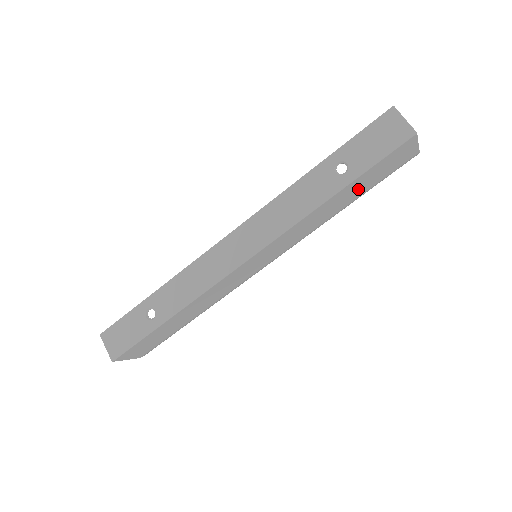
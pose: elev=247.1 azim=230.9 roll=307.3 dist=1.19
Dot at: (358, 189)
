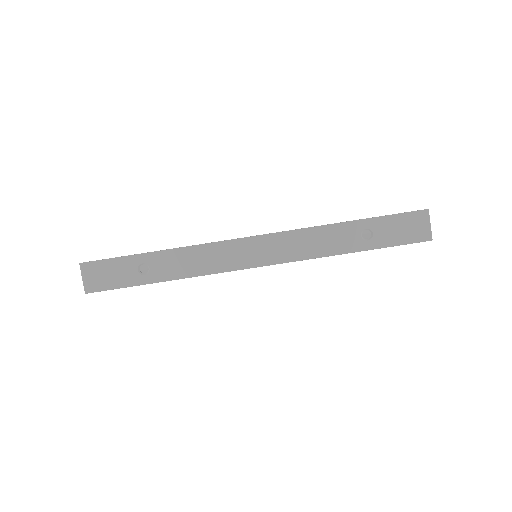
Dot at: occluded
